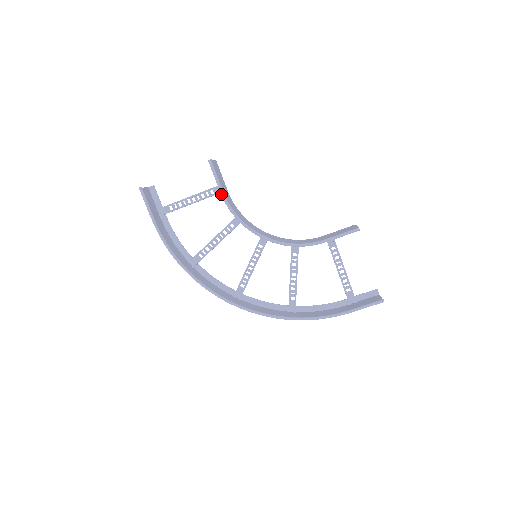
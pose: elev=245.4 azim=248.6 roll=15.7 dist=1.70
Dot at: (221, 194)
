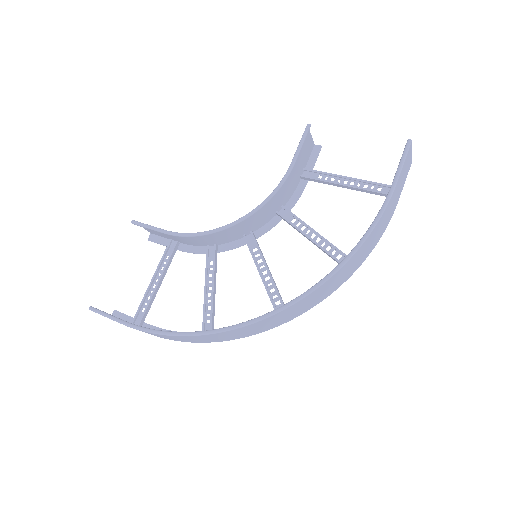
Dot at: (165, 233)
